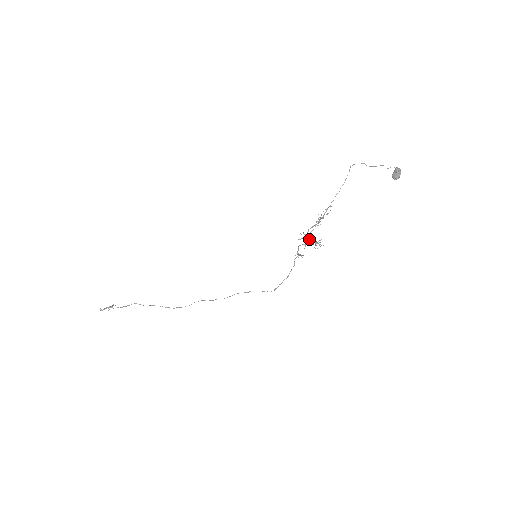
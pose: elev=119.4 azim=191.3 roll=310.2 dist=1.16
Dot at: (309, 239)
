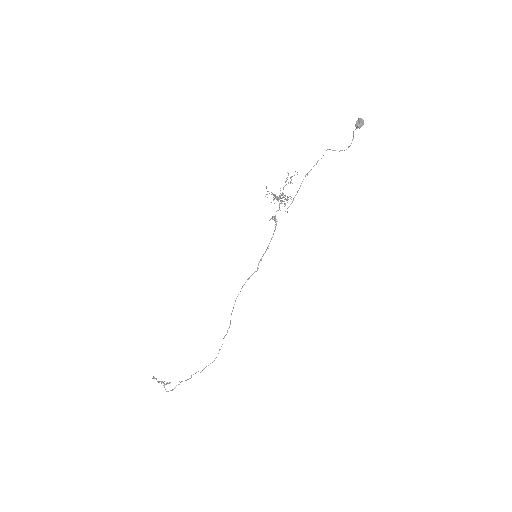
Dot at: occluded
